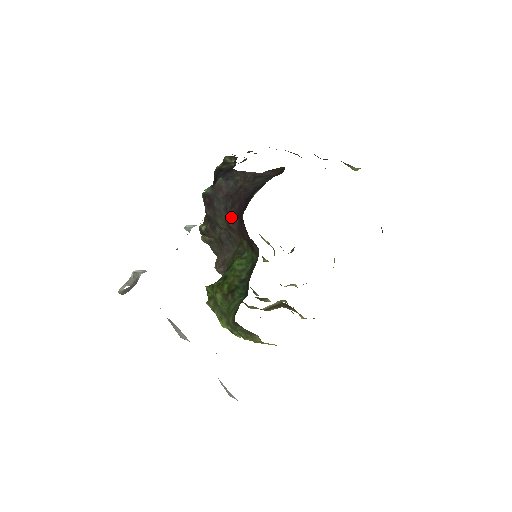
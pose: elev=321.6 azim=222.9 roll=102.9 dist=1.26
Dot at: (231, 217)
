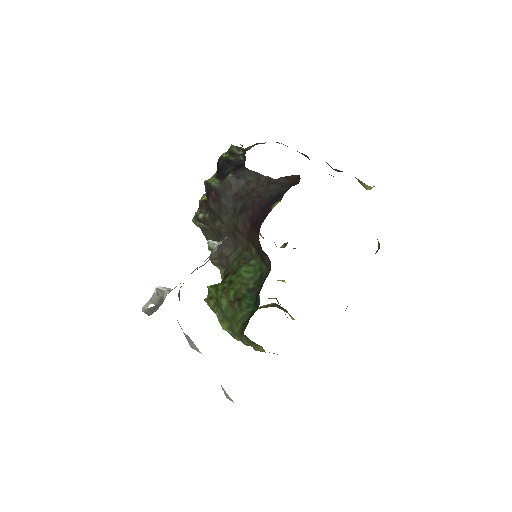
Dot at: (242, 221)
